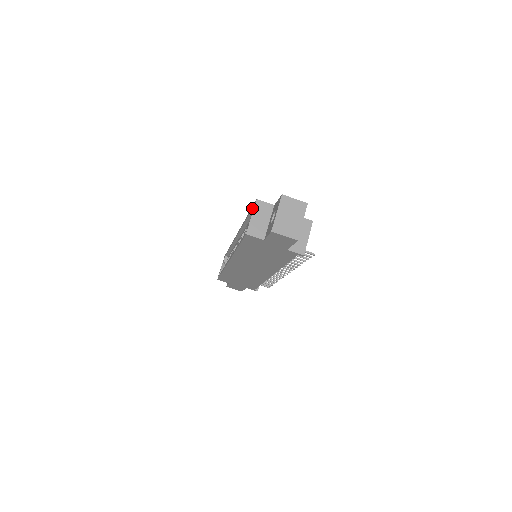
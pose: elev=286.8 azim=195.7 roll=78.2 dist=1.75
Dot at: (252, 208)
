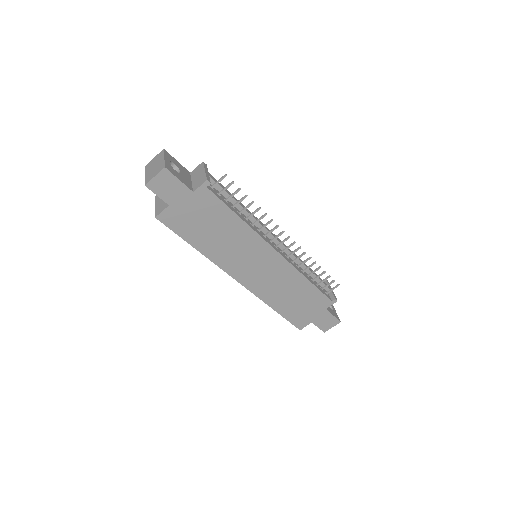
Dot at: occluded
